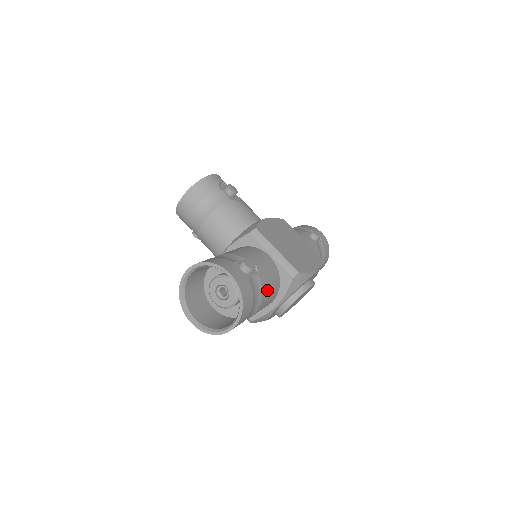
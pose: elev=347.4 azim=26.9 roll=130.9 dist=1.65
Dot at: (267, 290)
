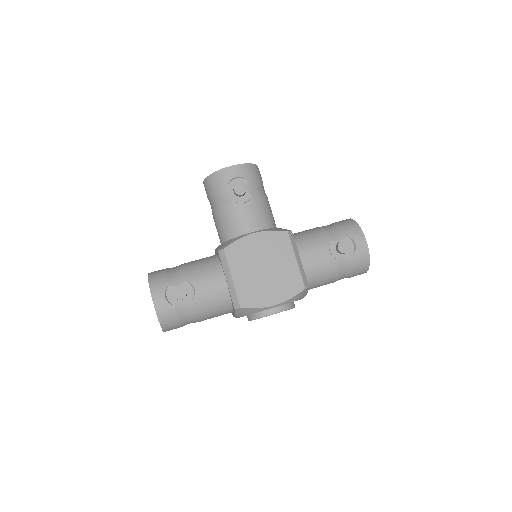
Dot at: (205, 312)
